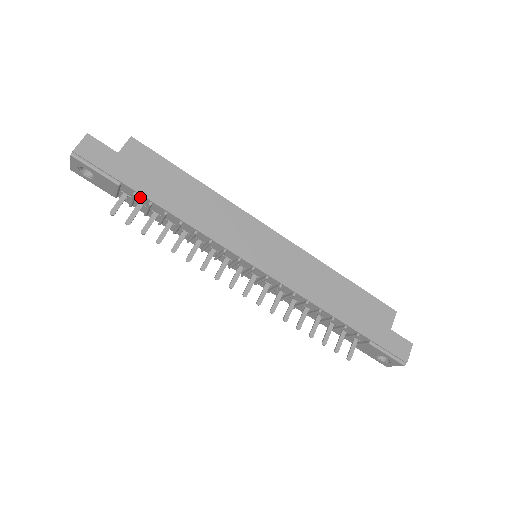
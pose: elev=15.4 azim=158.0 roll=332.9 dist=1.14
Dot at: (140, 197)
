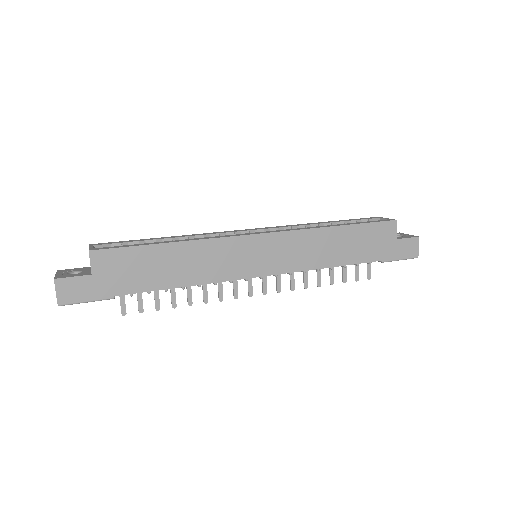
Dot at: (136, 291)
